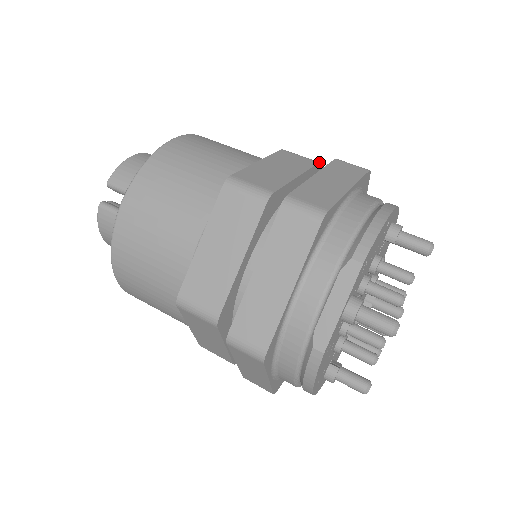
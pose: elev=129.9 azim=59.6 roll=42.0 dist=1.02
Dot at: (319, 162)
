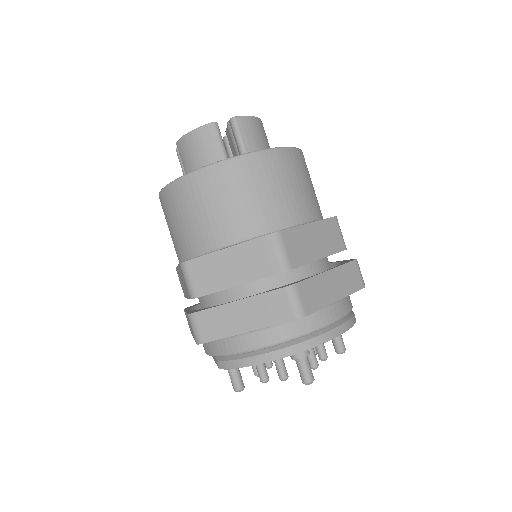
Dot at: (282, 272)
